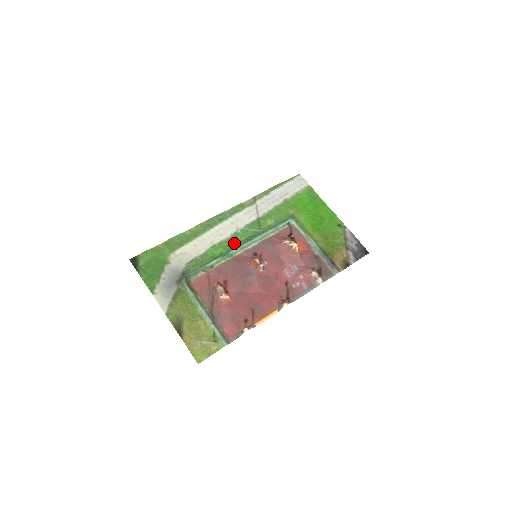
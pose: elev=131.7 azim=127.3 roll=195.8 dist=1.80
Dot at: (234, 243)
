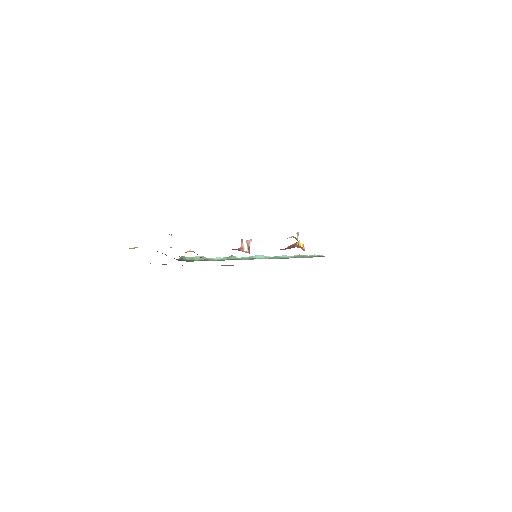
Dot at: occluded
